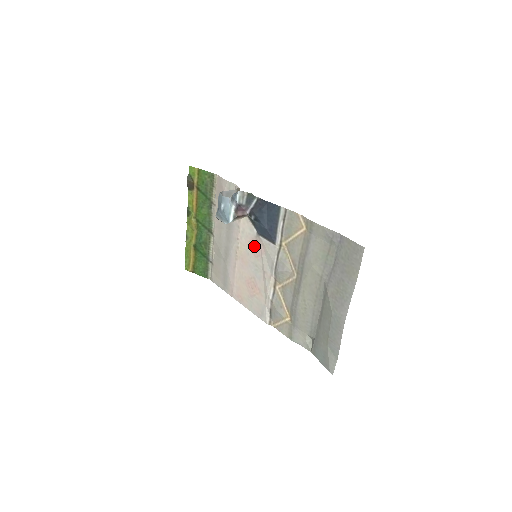
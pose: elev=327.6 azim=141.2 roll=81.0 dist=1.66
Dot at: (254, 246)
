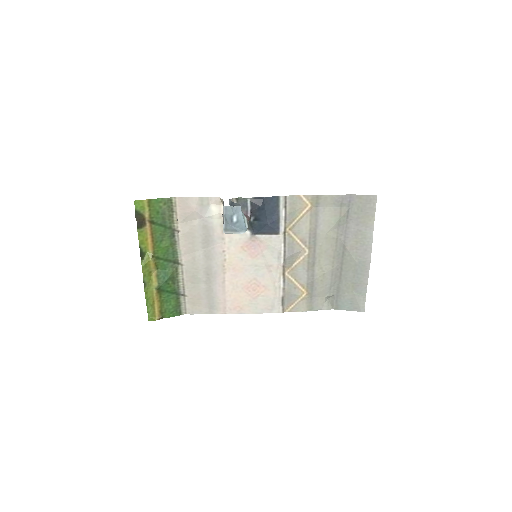
Dot at: (249, 248)
